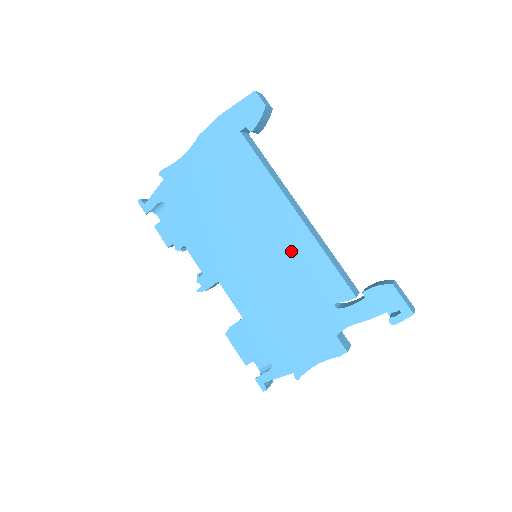
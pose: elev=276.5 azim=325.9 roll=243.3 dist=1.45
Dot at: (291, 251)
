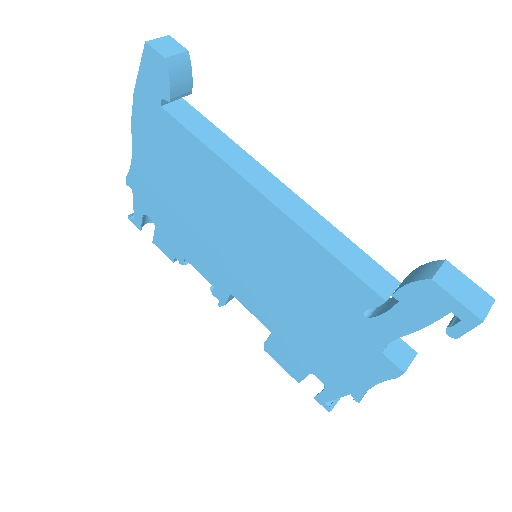
Dot at: (282, 249)
